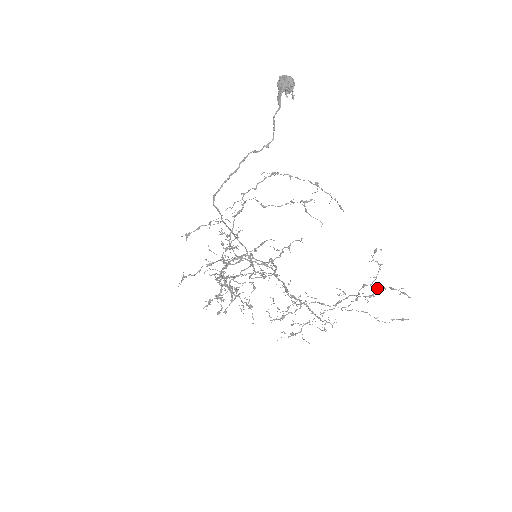
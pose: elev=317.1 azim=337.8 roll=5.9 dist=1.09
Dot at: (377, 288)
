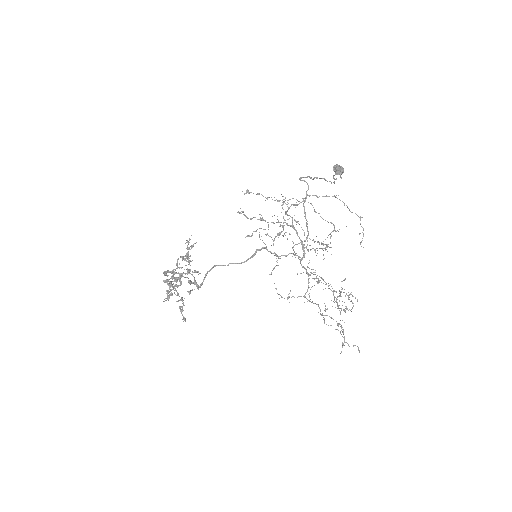
Dot at: occluded
